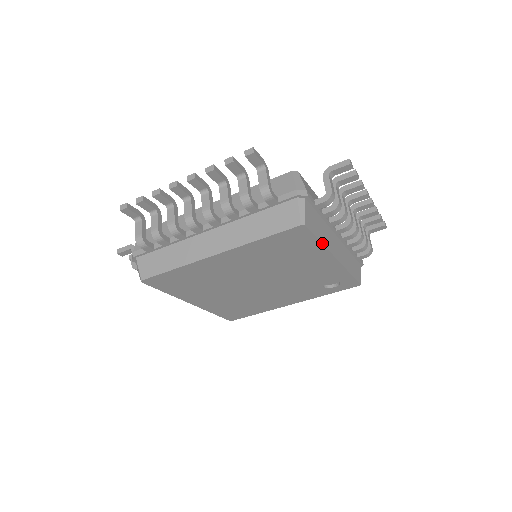
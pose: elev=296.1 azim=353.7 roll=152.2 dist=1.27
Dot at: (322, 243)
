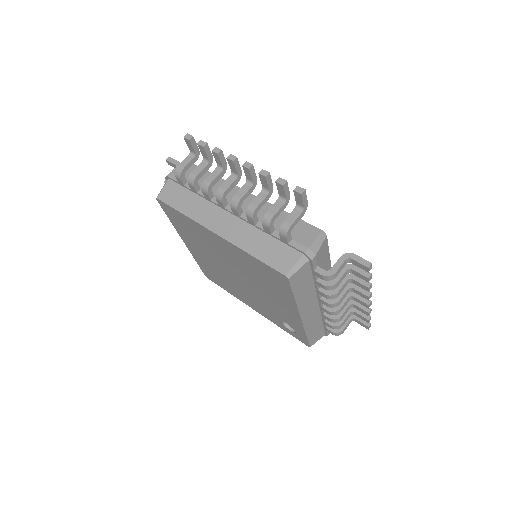
Dot at: (295, 299)
